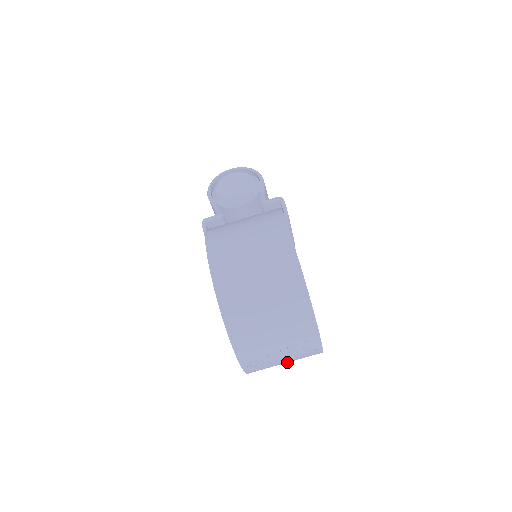
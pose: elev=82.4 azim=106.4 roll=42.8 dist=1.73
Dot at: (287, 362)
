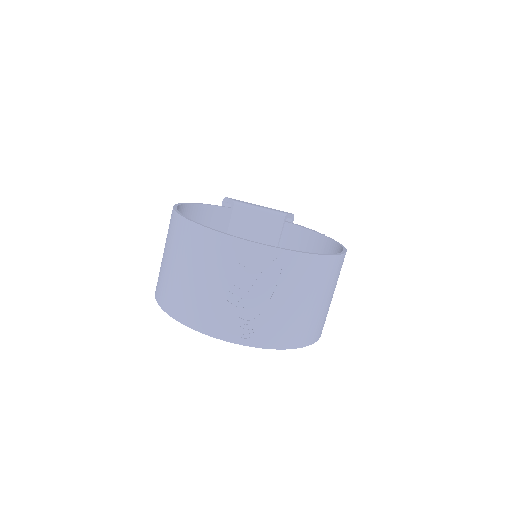
Dot at: (293, 300)
